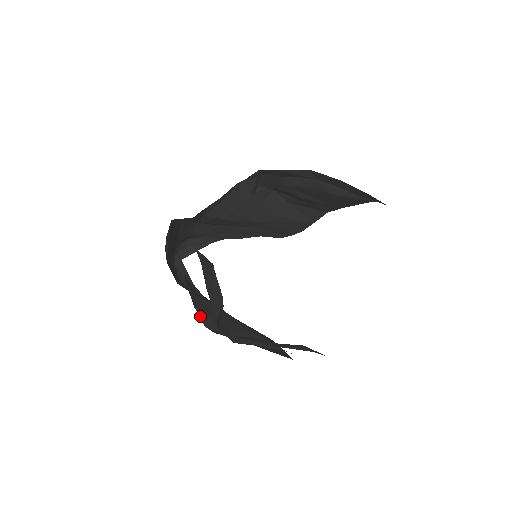
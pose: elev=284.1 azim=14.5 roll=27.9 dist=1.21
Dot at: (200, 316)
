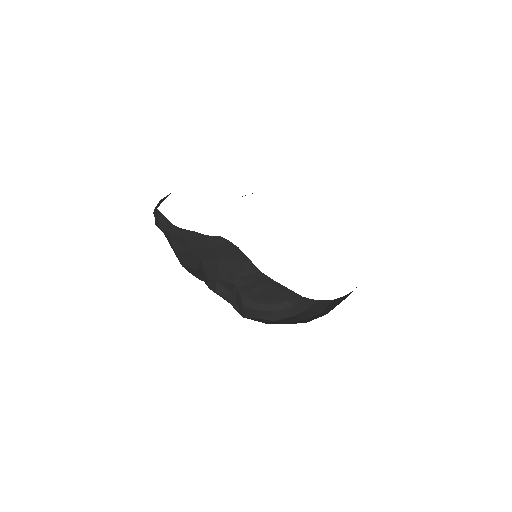
Dot at: (212, 290)
